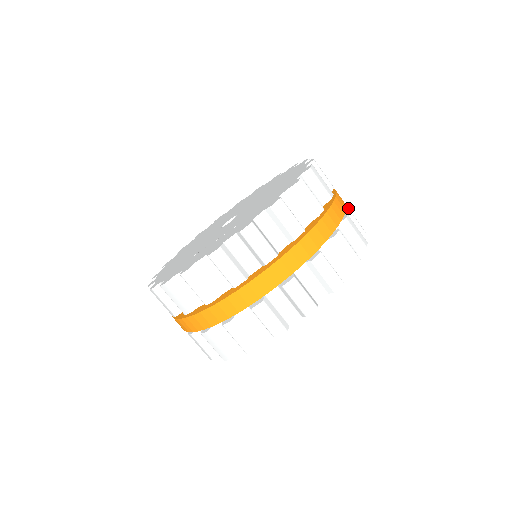
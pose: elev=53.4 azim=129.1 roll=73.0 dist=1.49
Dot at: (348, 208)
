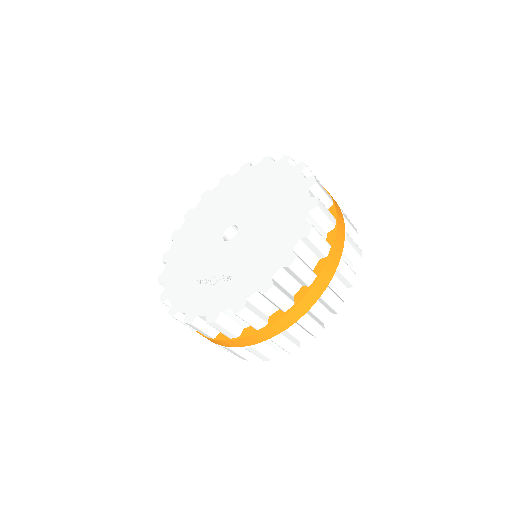
Dot at: (347, 241)
